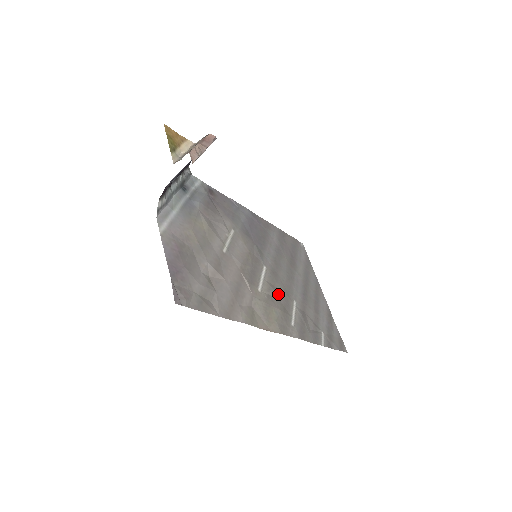
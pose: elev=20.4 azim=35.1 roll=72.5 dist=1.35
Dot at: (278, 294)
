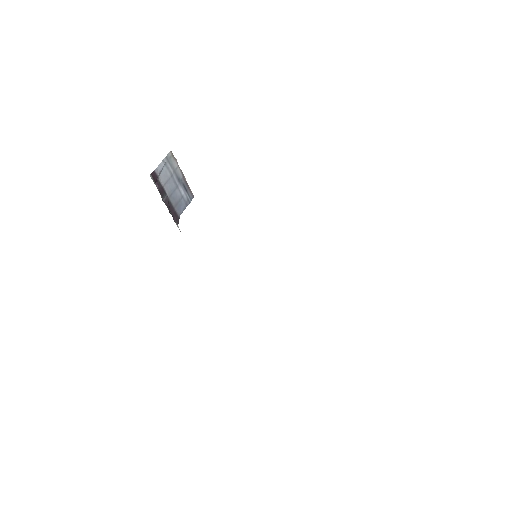
Dot at: occluded
